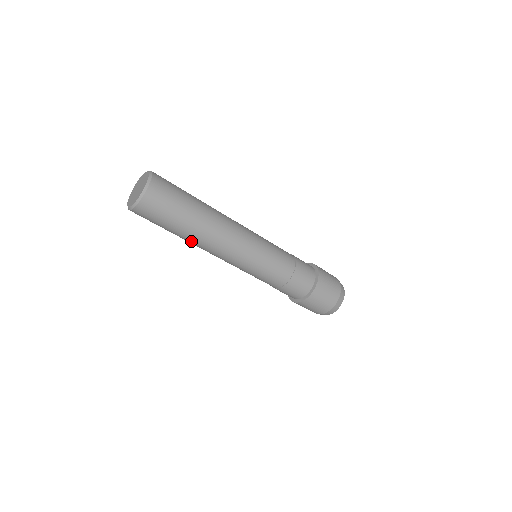
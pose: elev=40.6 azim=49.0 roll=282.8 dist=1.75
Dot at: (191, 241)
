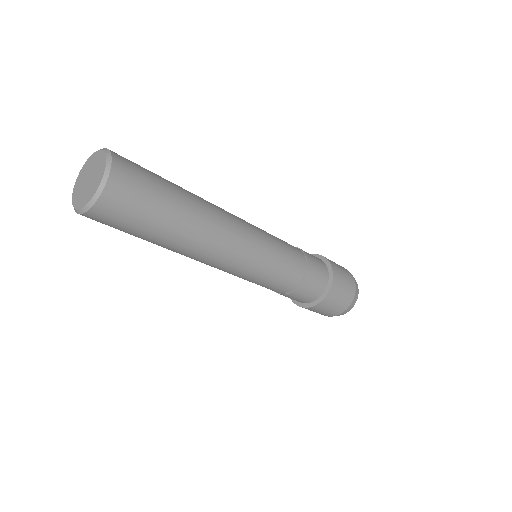
Dot at: (171, 250)
